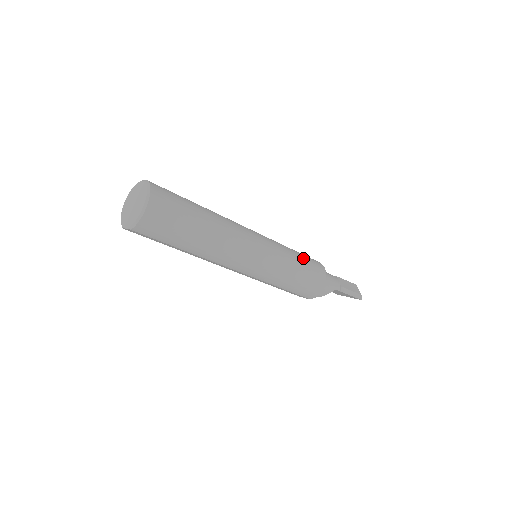
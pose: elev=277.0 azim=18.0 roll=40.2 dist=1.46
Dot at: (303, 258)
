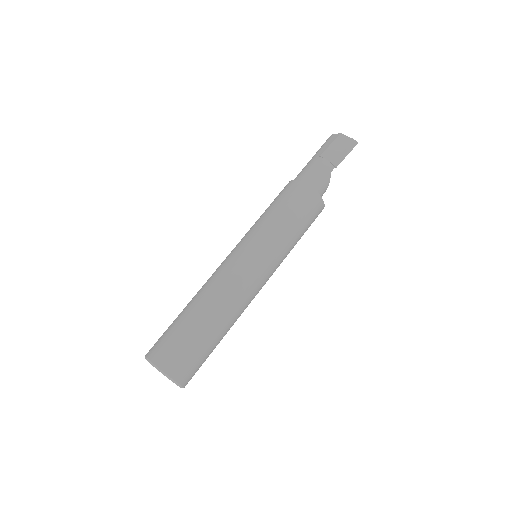
Dot at: (286, 211)
